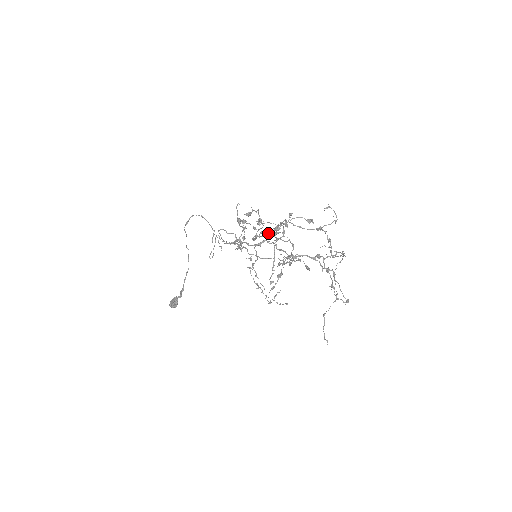
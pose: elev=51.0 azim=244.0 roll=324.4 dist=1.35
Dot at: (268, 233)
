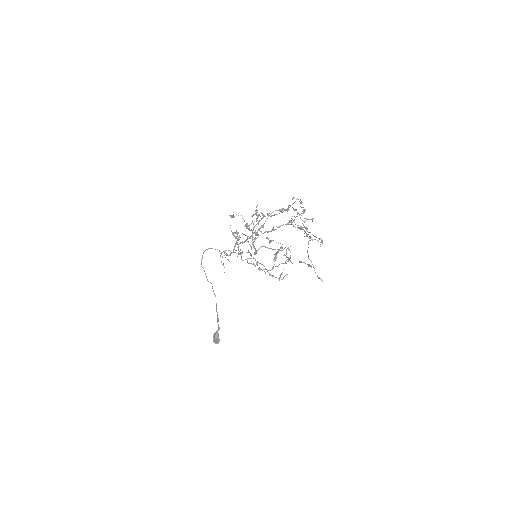
Dot at: (253, 227)
